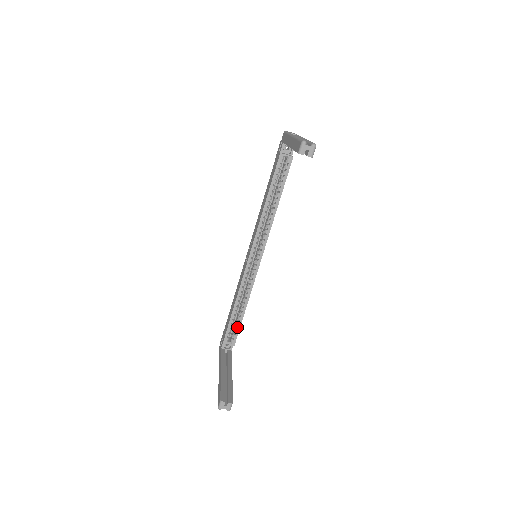
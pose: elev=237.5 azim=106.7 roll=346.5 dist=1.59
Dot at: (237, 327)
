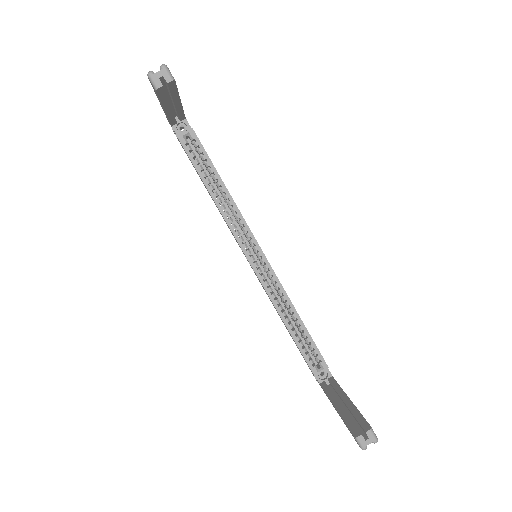
Dot at: (311, 346)
